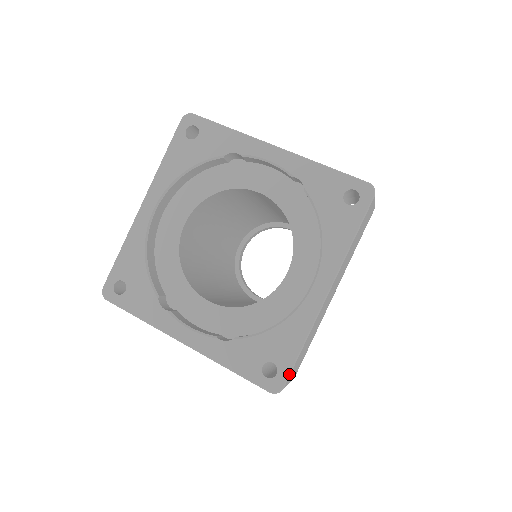
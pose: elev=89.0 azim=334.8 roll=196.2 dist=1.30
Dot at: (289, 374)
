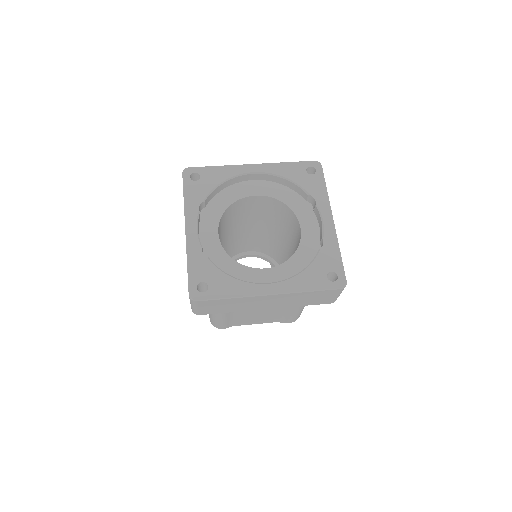
Dot at: (208, 299)
